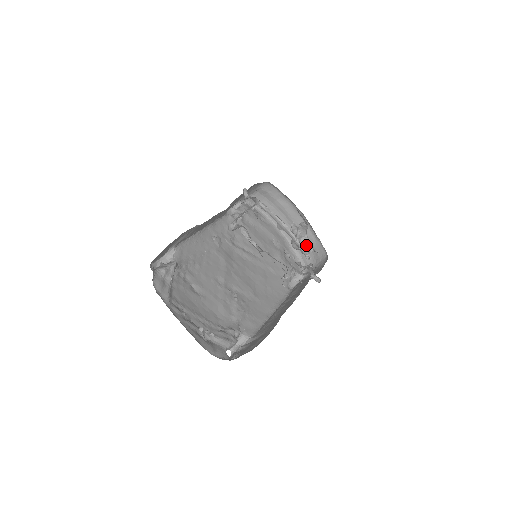
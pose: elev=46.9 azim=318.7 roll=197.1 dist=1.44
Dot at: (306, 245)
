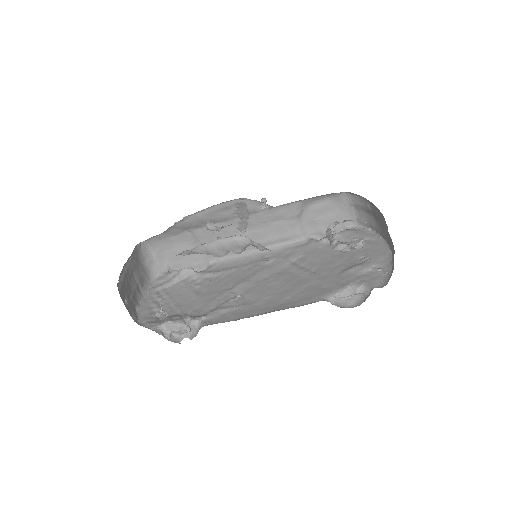
Dot at: (329, 237)
